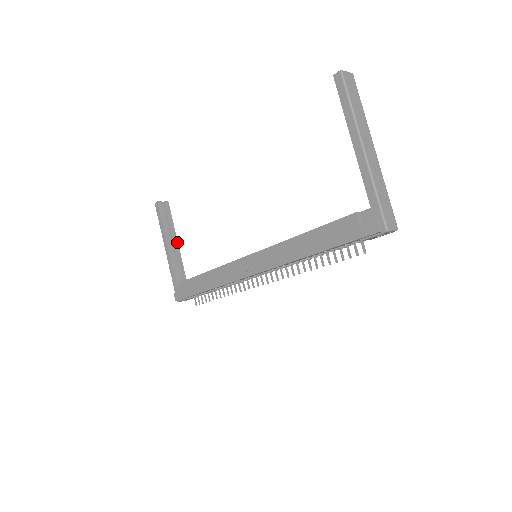
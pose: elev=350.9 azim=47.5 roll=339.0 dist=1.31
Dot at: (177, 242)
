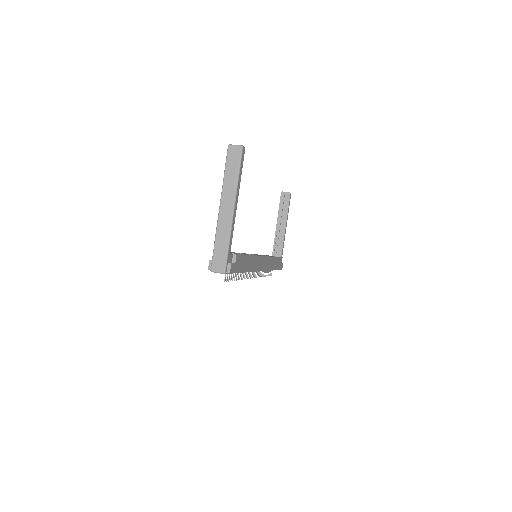
Dot at: (285, 225)
